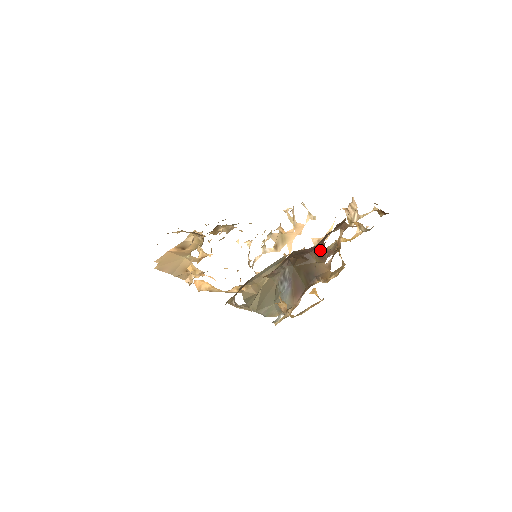
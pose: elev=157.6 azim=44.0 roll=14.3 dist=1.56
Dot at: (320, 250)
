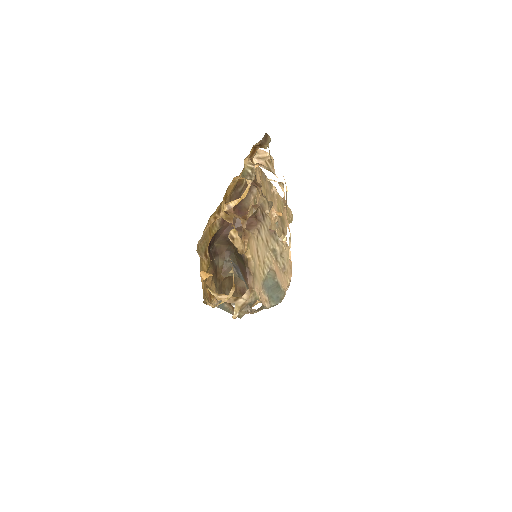
Dot at: occluded
